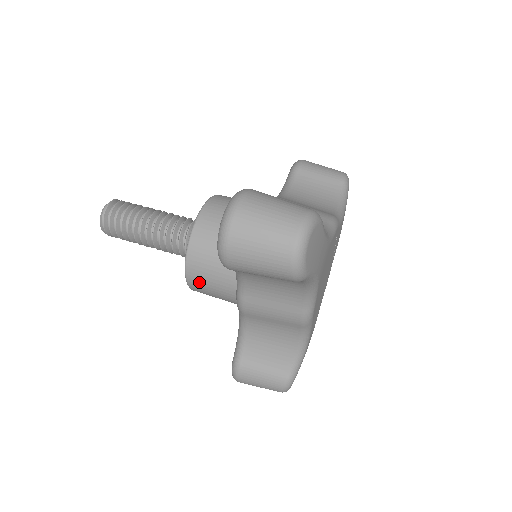
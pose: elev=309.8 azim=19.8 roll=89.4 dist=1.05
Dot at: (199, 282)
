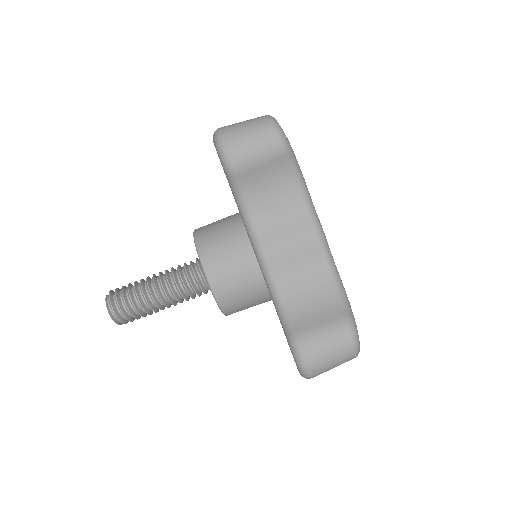
Dot at: (218, 268)
